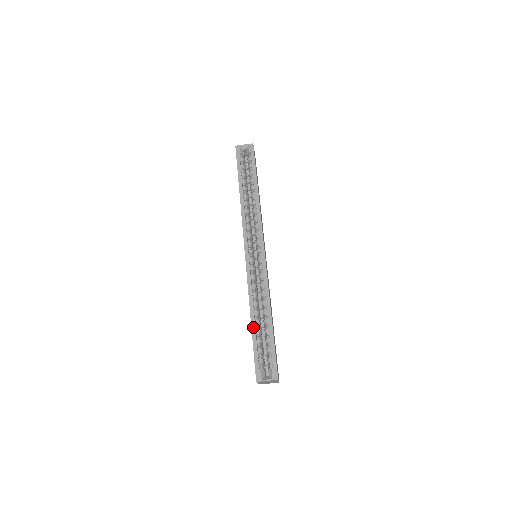
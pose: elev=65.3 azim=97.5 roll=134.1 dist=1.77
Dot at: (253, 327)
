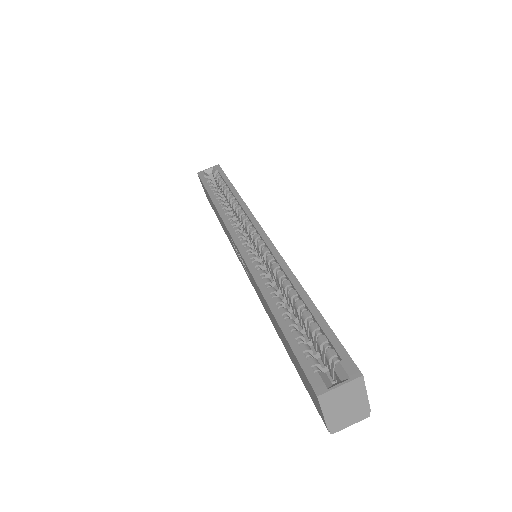
Dot at: (278, 316)
